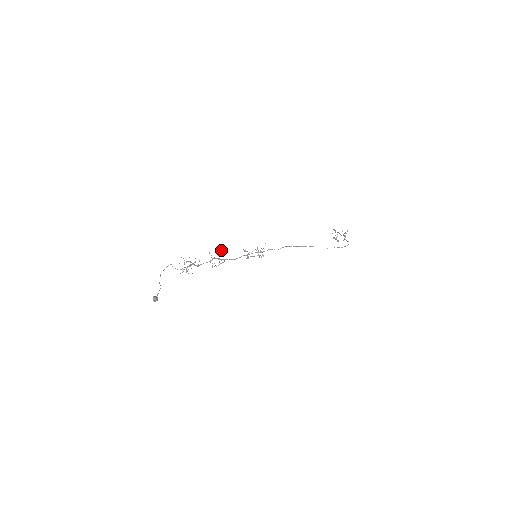
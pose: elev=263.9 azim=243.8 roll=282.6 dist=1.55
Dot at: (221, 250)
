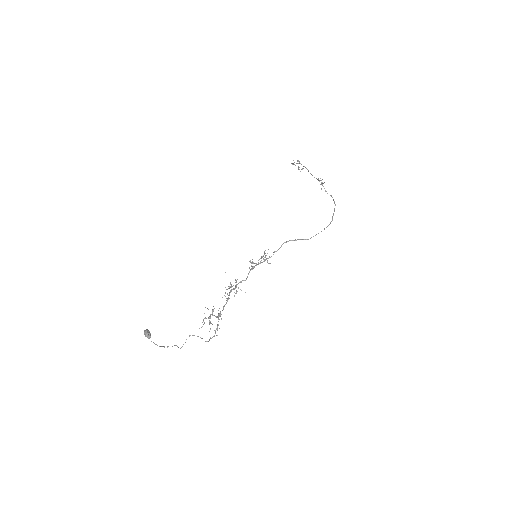
Dot at: occluded
